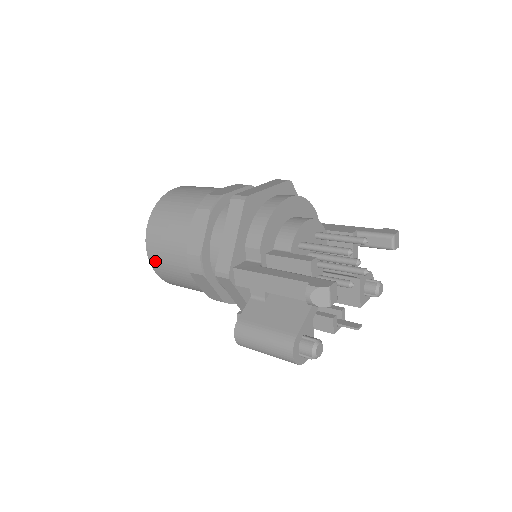
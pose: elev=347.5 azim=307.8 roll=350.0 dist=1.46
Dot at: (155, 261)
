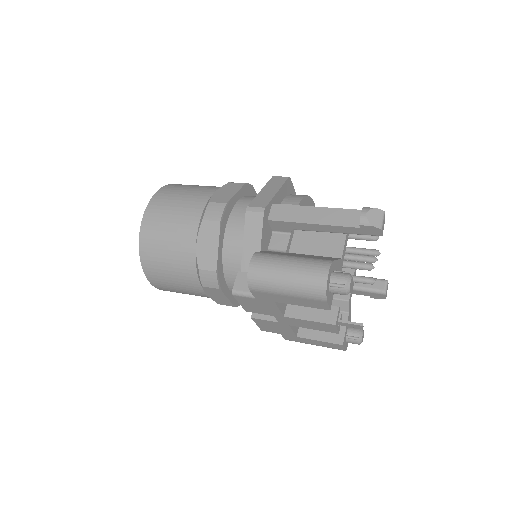
Dot at: (152, 216)
